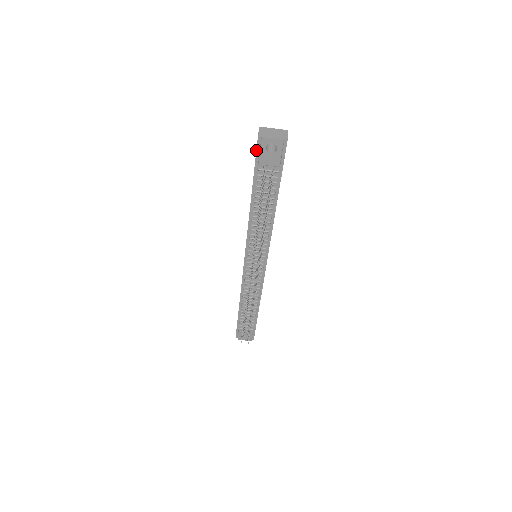
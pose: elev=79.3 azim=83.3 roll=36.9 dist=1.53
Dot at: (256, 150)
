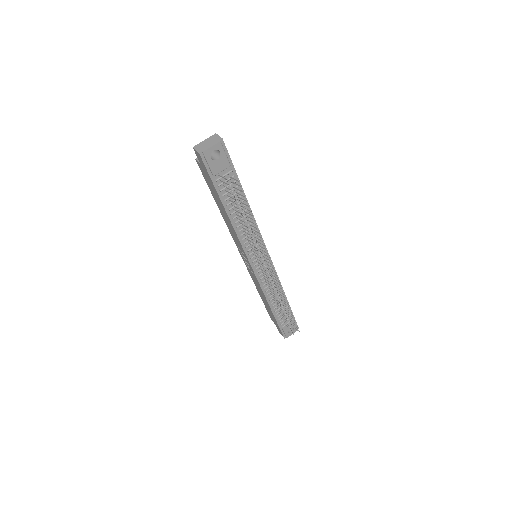
Dot at: (205, 166)
